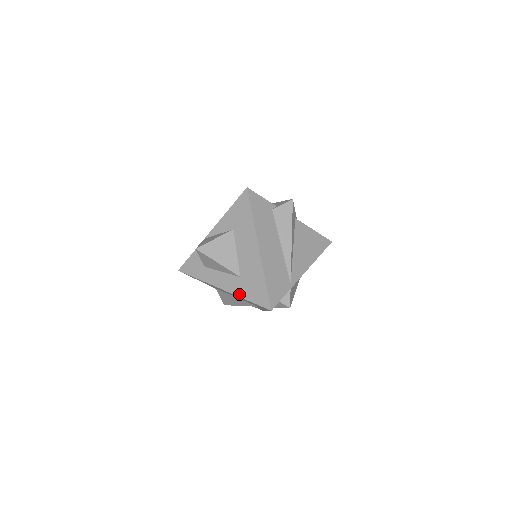
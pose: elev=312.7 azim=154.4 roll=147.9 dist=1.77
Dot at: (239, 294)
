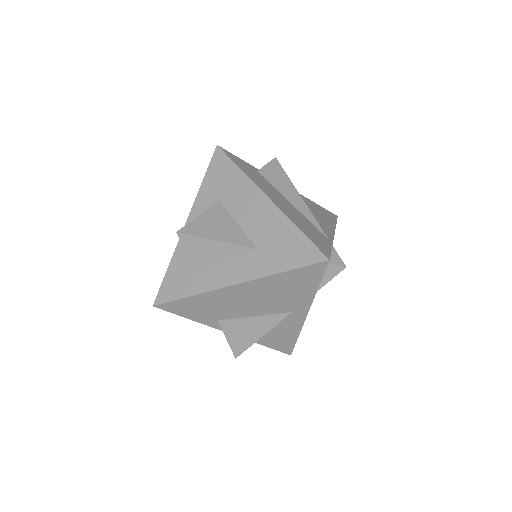
Dot at: (267, 272)
